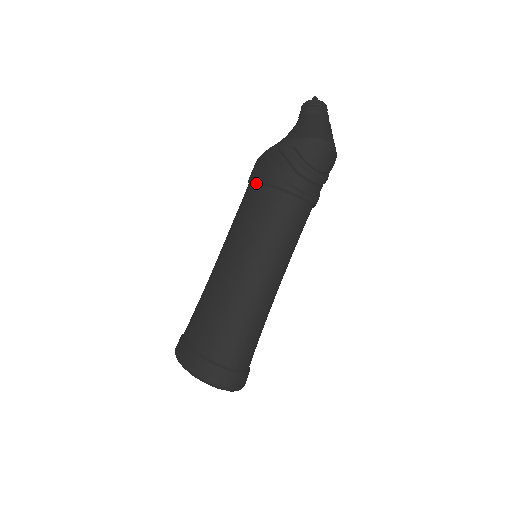
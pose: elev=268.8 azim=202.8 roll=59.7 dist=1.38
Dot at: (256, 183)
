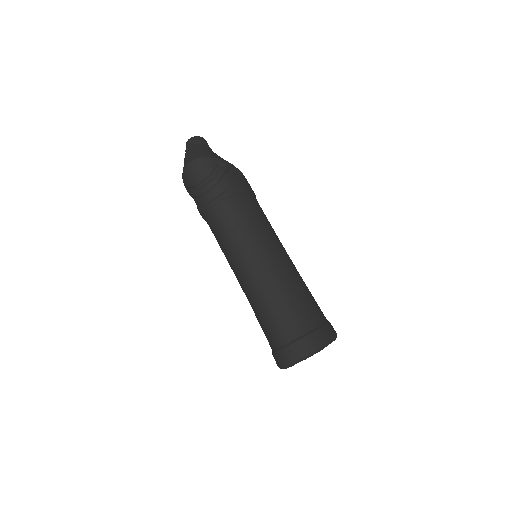
Dot at: occluded
